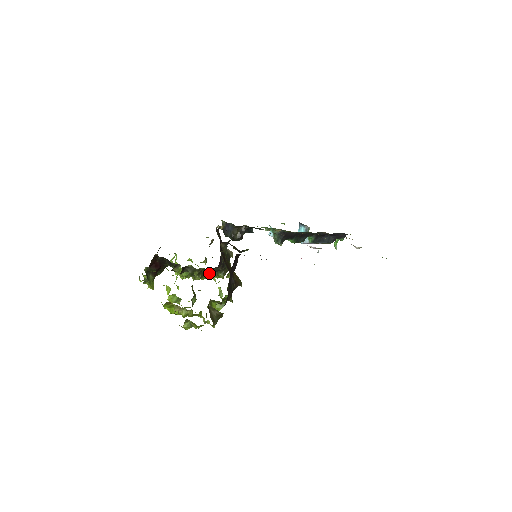
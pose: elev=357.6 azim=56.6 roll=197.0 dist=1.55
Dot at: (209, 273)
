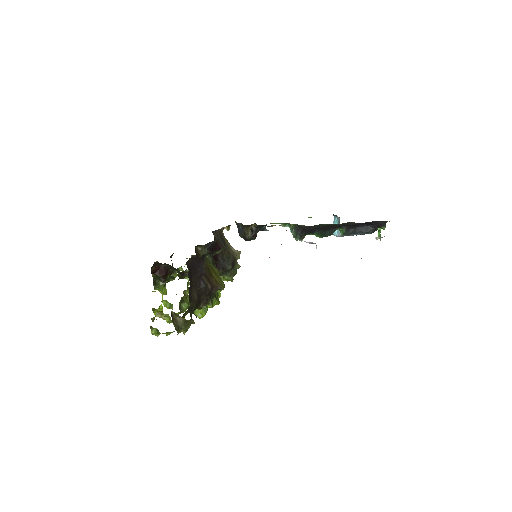
Dot at: occluded
